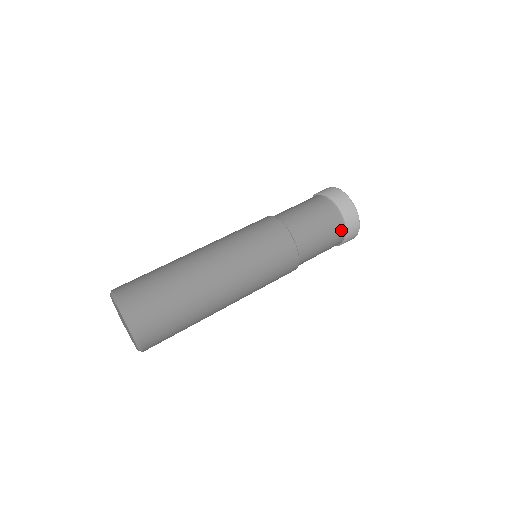
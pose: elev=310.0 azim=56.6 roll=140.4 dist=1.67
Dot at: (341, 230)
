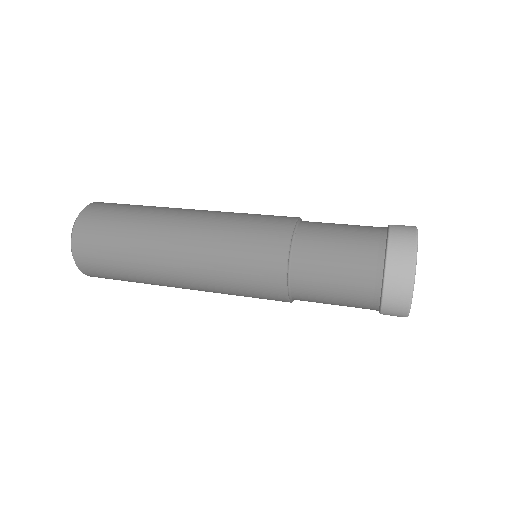
Dot at: (372, 304)
